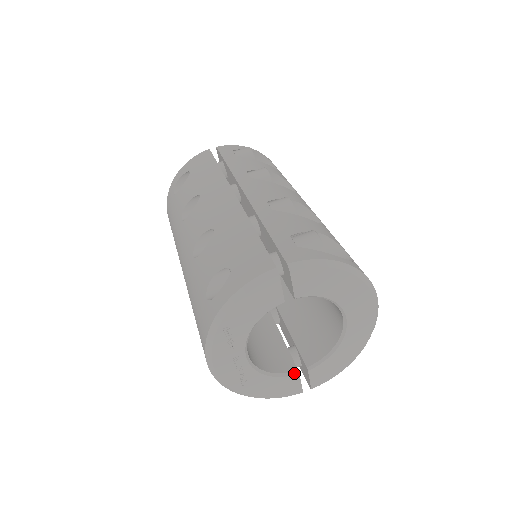
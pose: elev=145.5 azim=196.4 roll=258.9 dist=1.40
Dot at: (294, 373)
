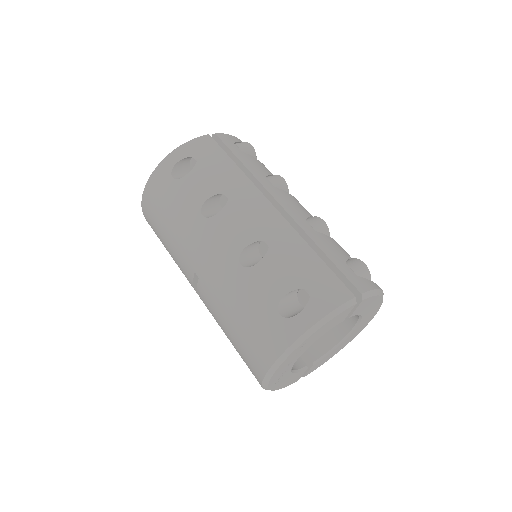
Dot at: (305, 368)
